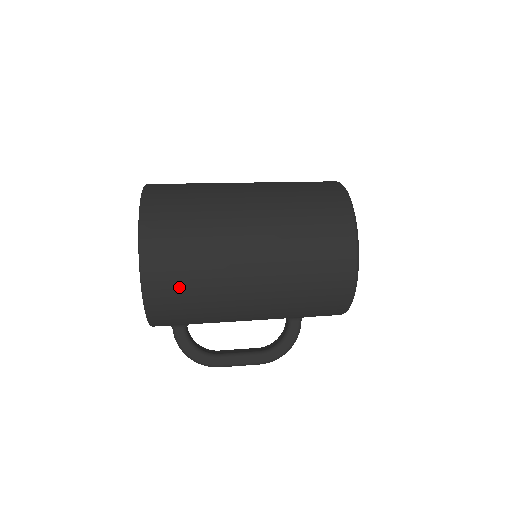
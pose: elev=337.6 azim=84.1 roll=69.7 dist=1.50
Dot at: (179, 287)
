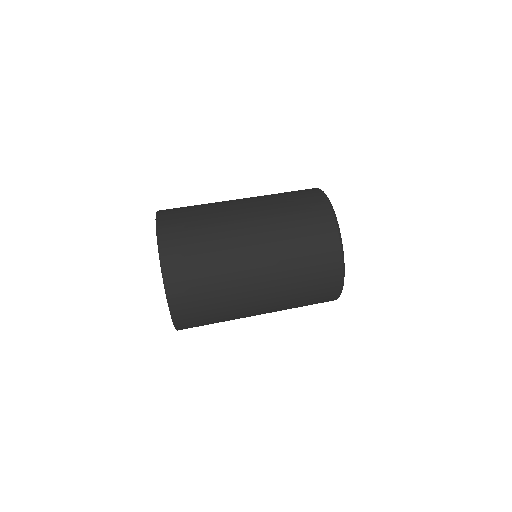
Dot at: occluded
